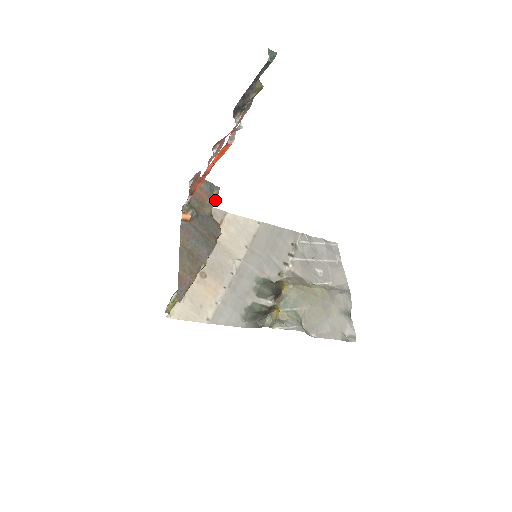
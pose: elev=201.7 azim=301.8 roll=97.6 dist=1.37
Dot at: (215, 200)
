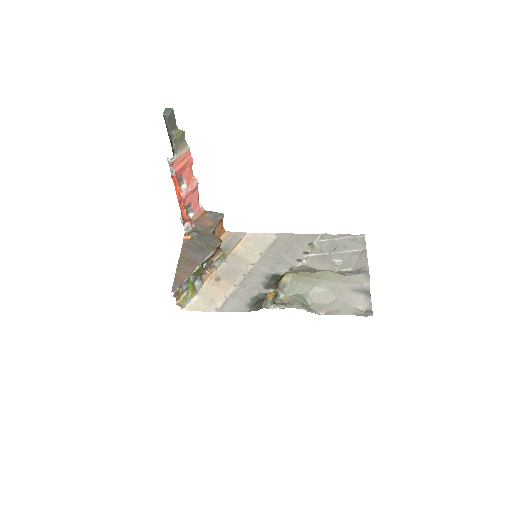
Dot at: (218, 223)
